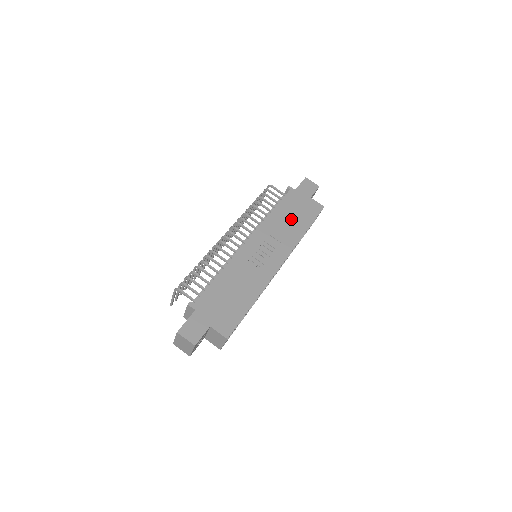
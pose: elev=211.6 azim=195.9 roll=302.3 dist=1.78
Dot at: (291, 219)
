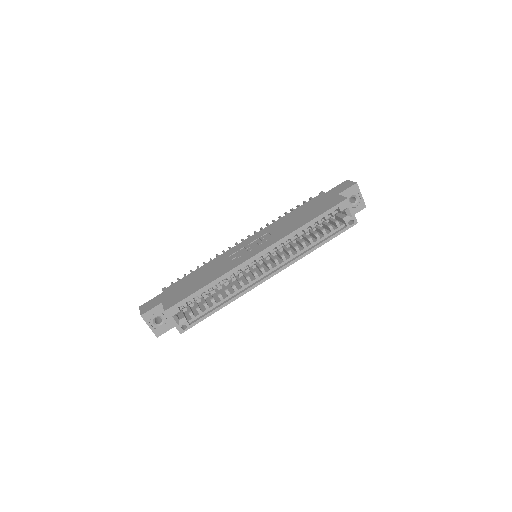
Dot at: (300, 216)
